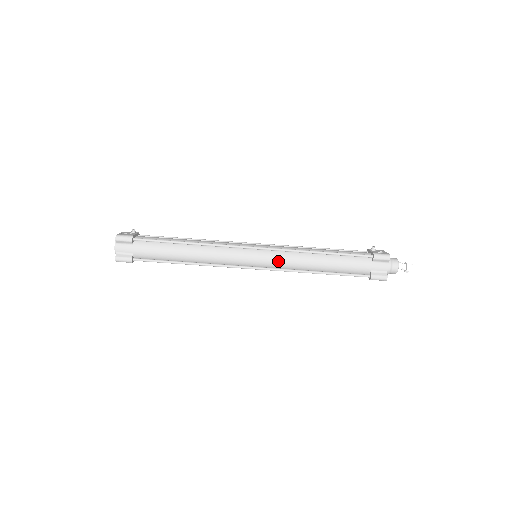
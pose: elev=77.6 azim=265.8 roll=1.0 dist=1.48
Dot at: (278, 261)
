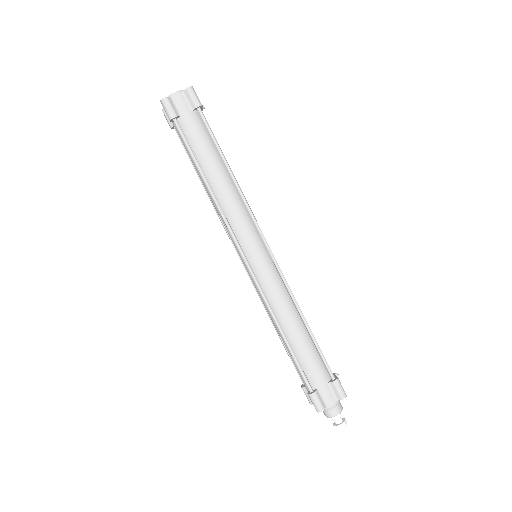
Dot at: (270, 282)
